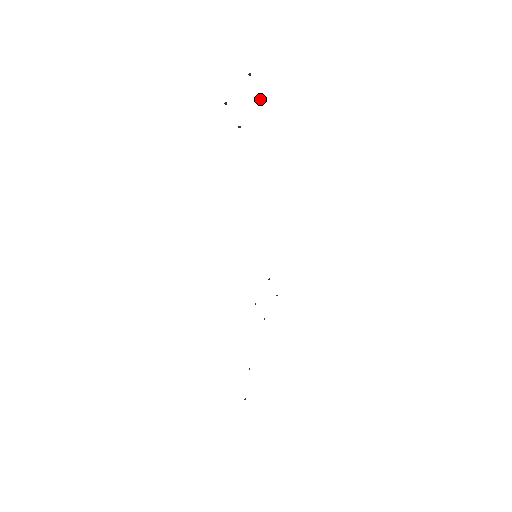
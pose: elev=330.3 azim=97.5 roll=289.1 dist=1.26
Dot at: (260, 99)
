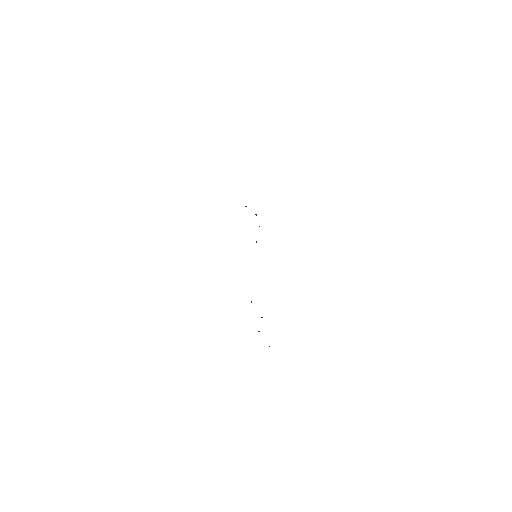
Dot at: occluded
